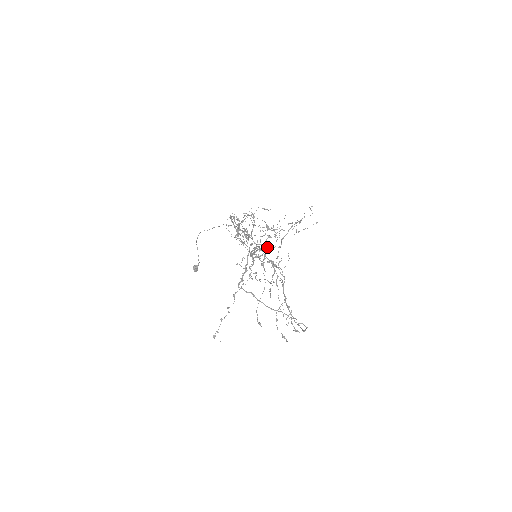
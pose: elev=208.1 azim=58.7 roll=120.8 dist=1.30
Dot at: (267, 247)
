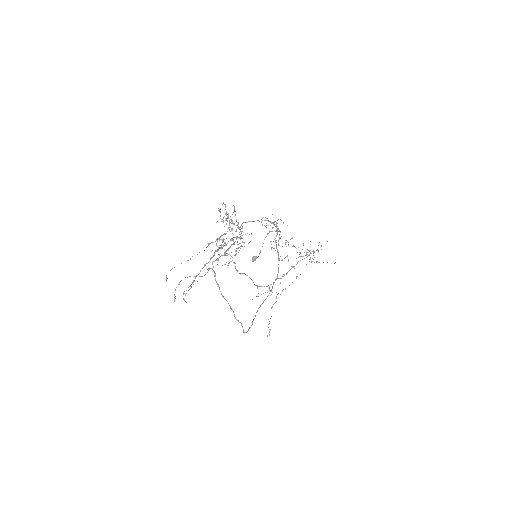
Dot at: occluded
